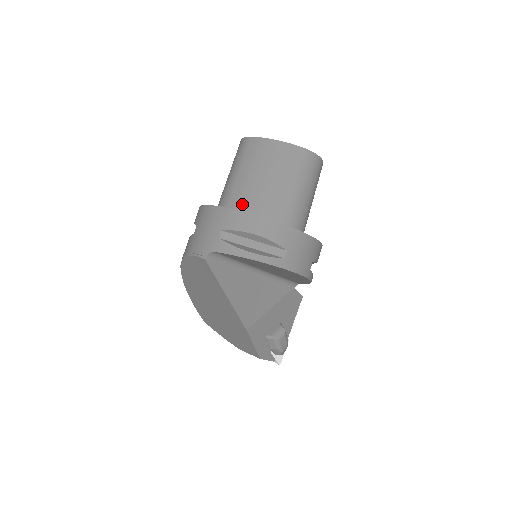
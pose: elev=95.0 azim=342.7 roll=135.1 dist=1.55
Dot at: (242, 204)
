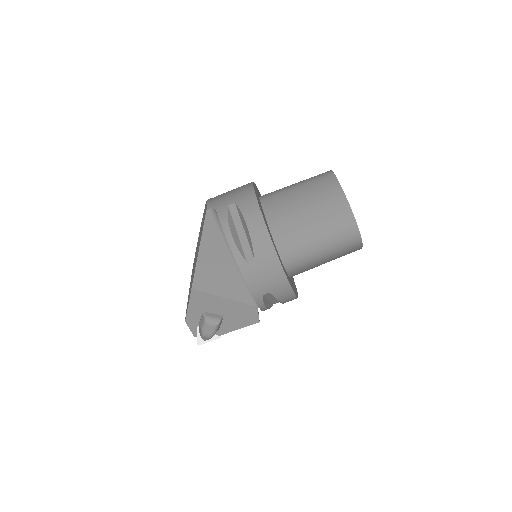
Dot at: (273, 205)
